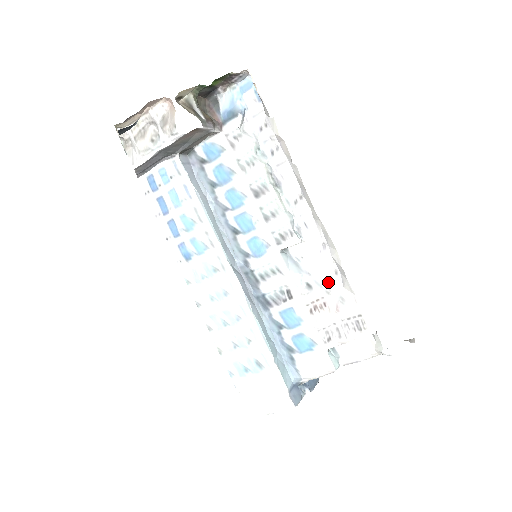
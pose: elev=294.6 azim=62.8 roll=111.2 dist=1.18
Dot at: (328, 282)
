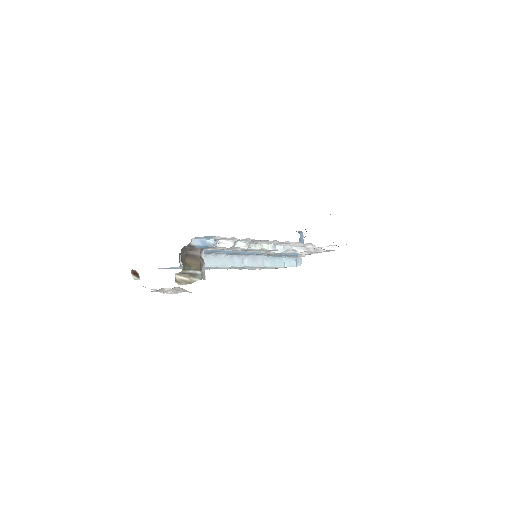
Dot at: (305, 246)
